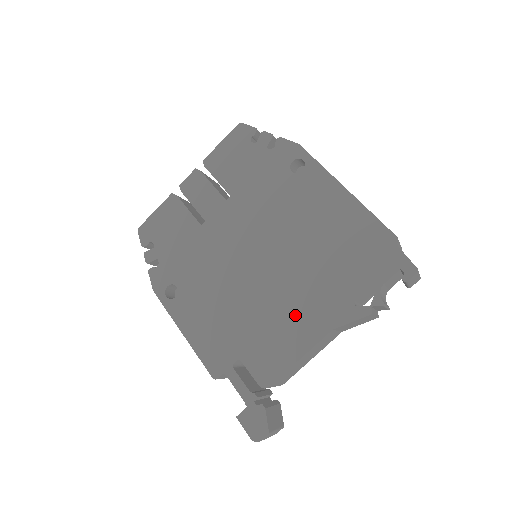
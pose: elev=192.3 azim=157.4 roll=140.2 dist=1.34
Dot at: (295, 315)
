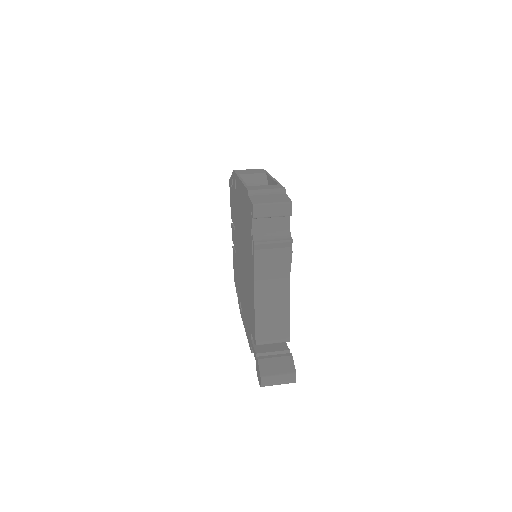
Dot at: occluded
